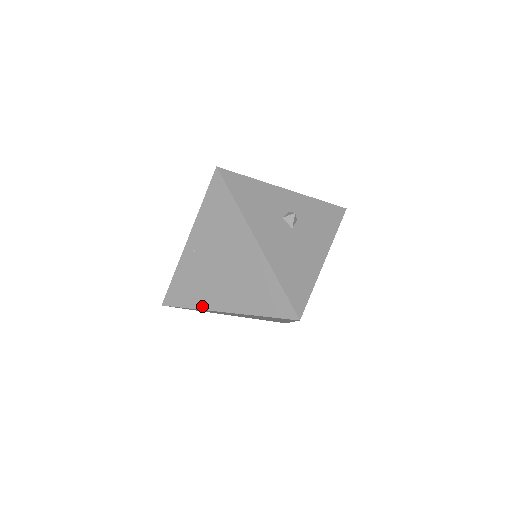
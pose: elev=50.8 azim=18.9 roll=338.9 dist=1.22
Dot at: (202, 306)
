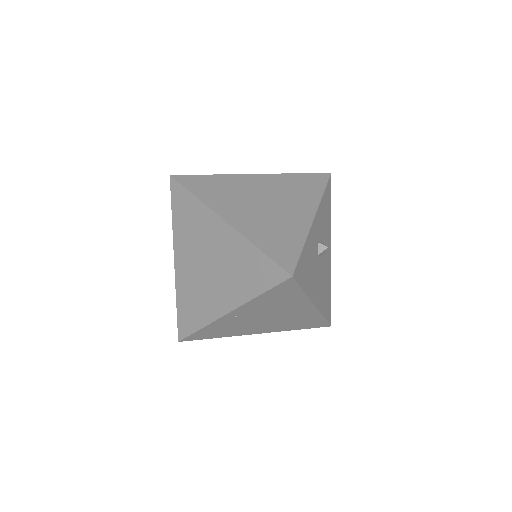
Dot at: (233, 335)
